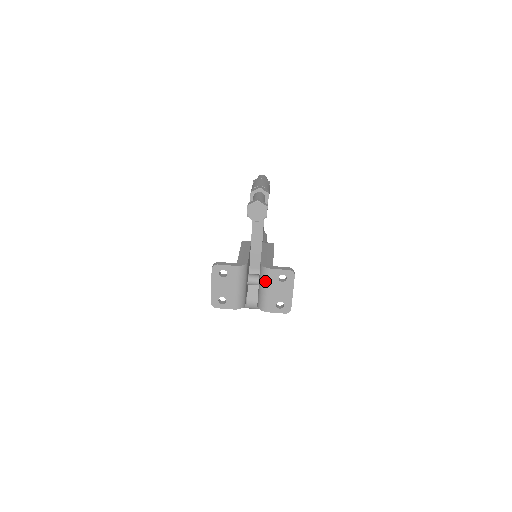
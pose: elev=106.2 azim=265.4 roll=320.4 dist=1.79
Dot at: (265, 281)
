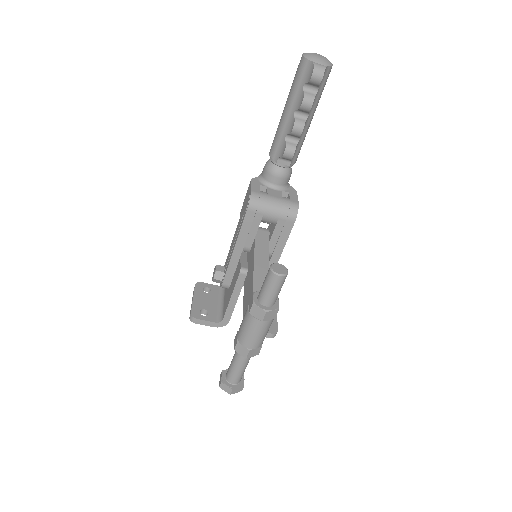
Dot at: occluded
